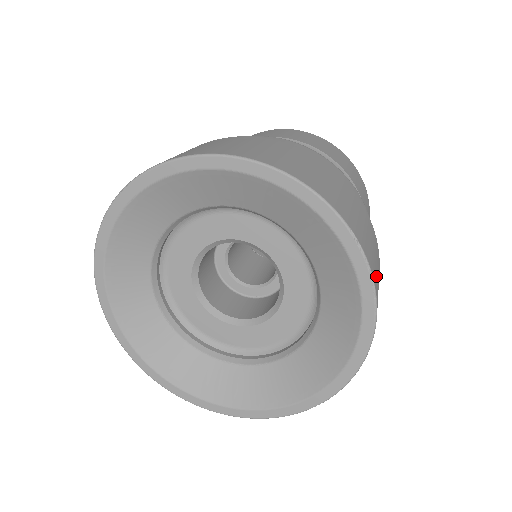
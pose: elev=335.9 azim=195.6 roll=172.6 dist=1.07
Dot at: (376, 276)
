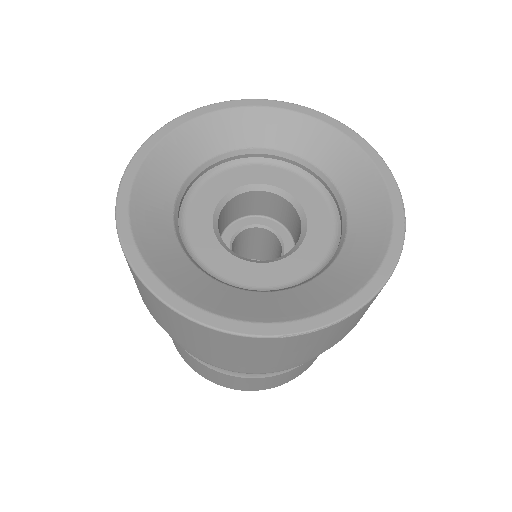
Dot at: occluded
